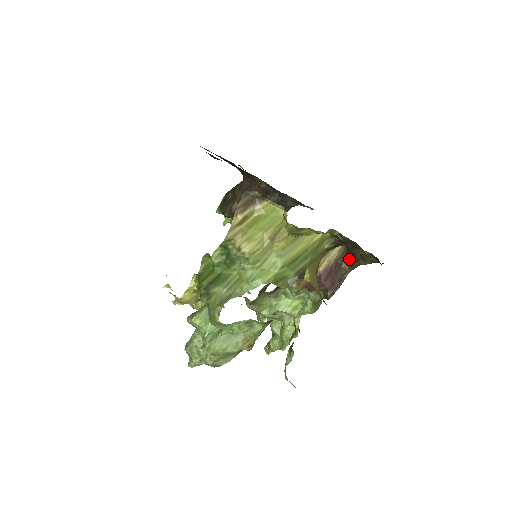
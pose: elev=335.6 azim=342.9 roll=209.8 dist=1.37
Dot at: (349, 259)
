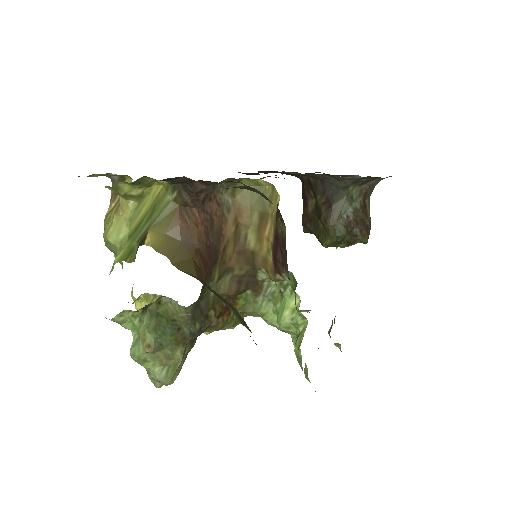
Dot at: occluded
